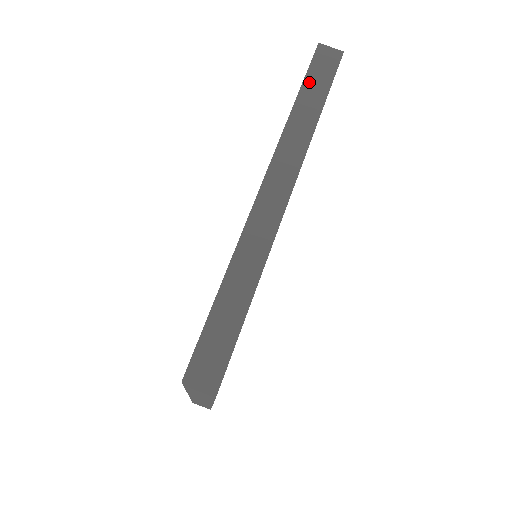
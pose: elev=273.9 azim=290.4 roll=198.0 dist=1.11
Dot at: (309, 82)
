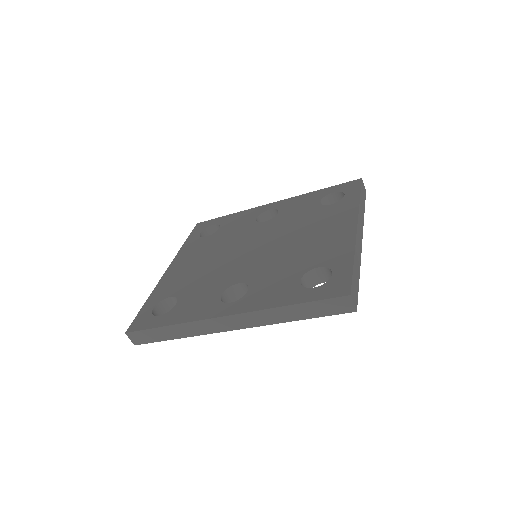
Dot at: (311, 305)
